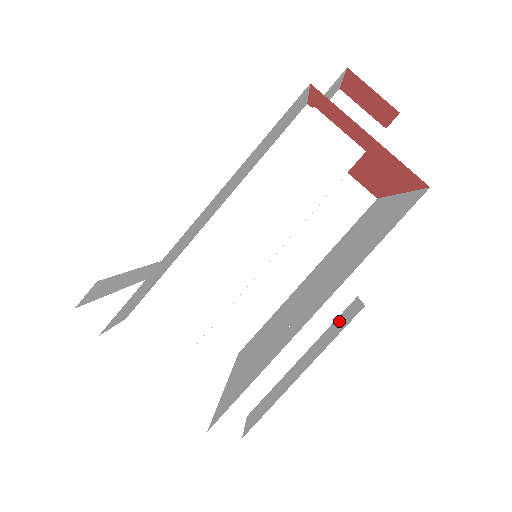
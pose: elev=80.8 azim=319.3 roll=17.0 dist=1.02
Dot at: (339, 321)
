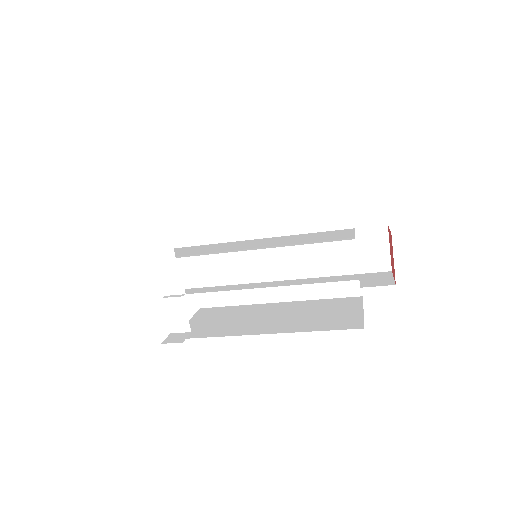
Dot at: occluded
